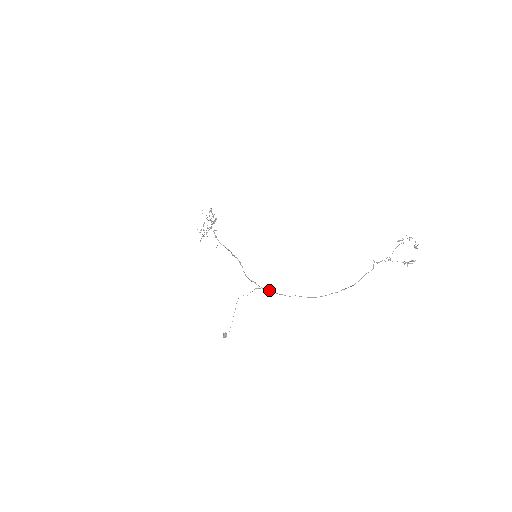
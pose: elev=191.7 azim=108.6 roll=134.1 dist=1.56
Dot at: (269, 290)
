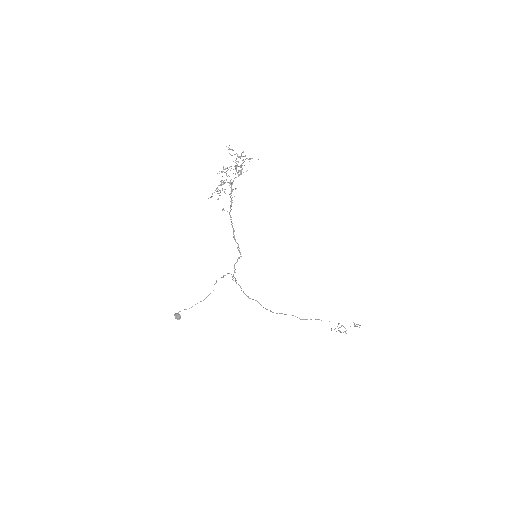
Dot at: (241, 288)
